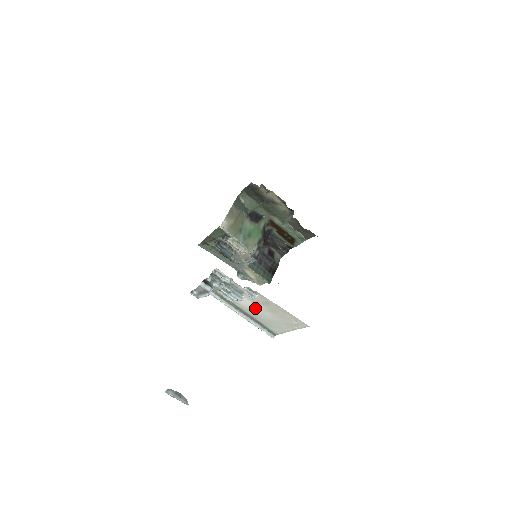
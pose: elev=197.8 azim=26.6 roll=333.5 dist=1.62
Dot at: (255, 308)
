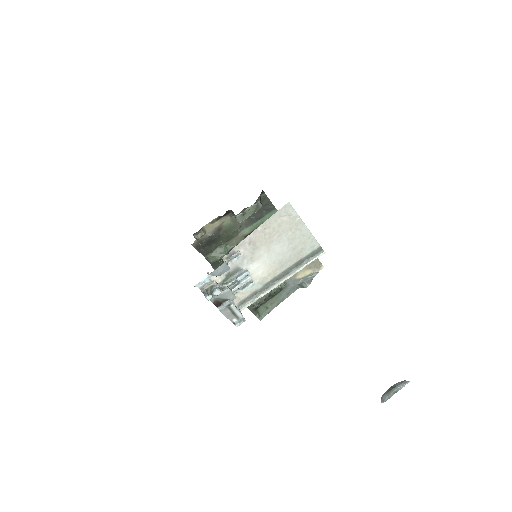
Dot at: (268, 260)
